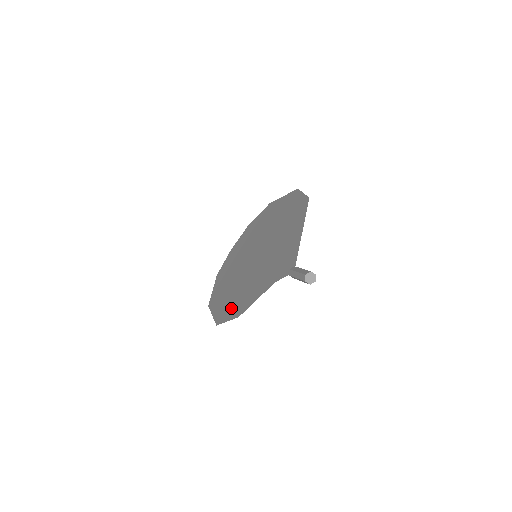
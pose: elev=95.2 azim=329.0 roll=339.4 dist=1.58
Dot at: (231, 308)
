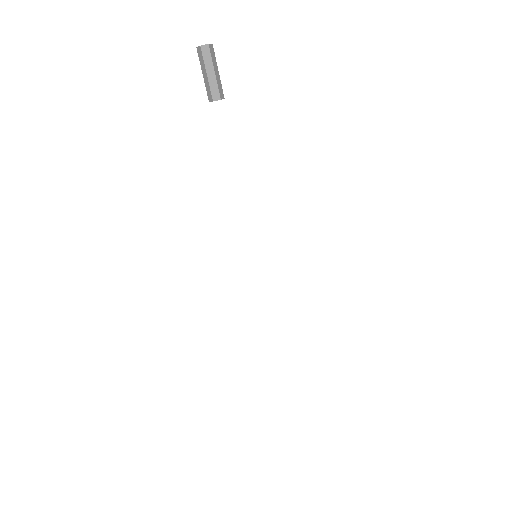
Dot at: occluded
